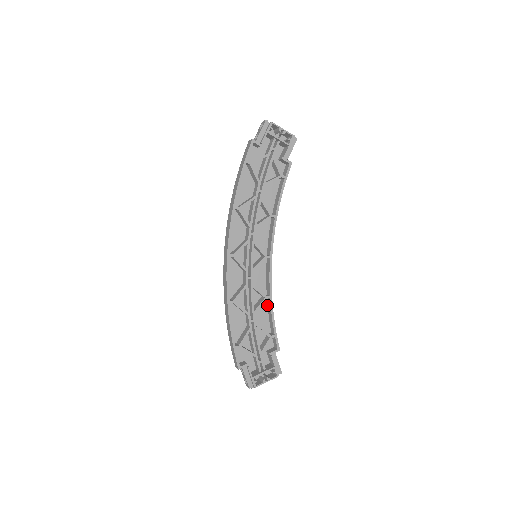
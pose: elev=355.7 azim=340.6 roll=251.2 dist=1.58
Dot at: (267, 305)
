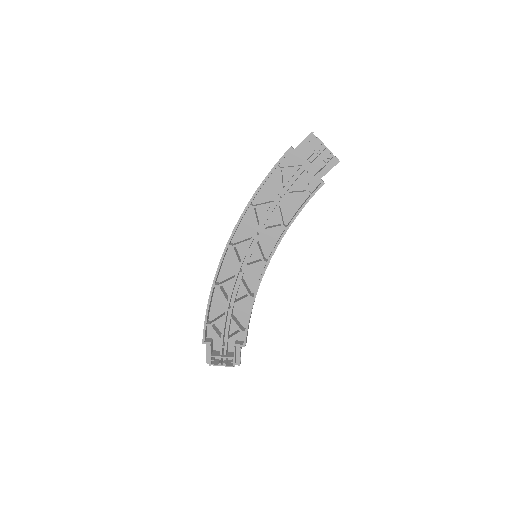
Dot at: occluded
